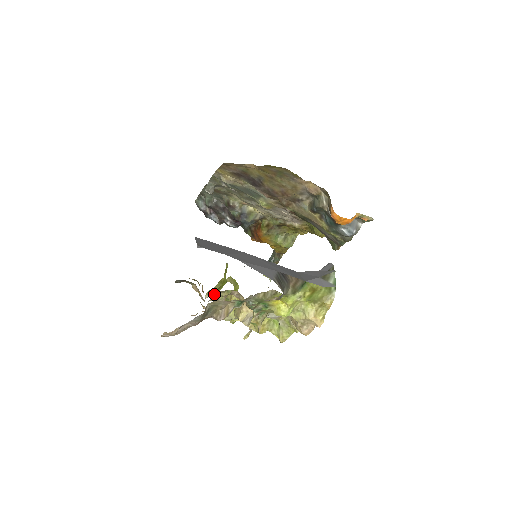
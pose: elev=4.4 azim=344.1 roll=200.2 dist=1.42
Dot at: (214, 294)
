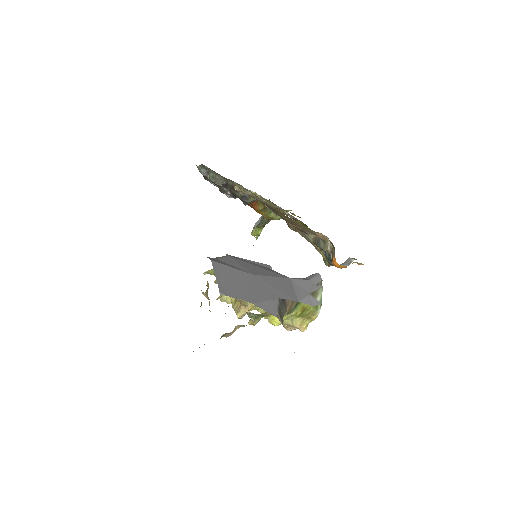
Dot at: (212, 274)
